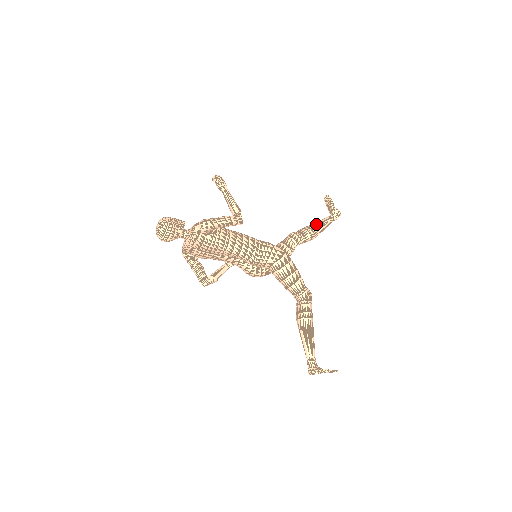
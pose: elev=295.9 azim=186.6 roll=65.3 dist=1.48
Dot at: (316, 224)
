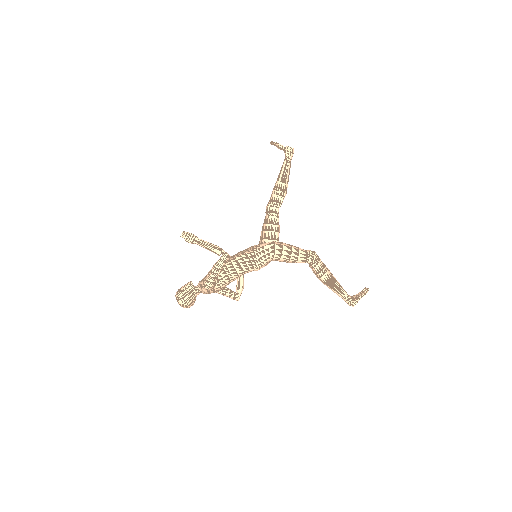
Dot at: (280, 180)
